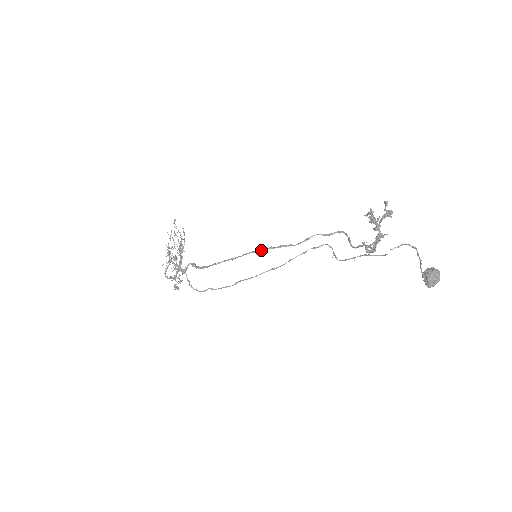
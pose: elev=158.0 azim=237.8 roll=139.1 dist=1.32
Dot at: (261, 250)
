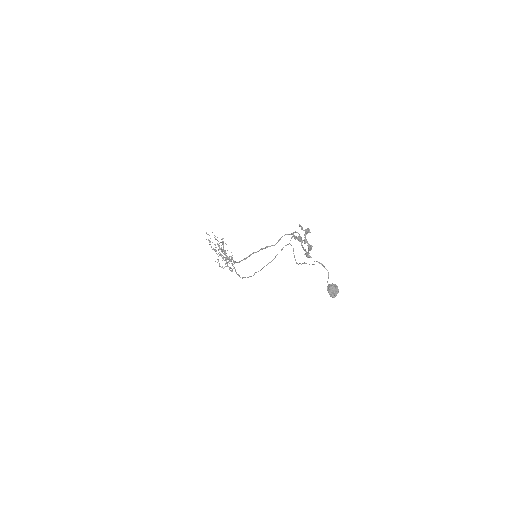
Dot at: (257, 251)
